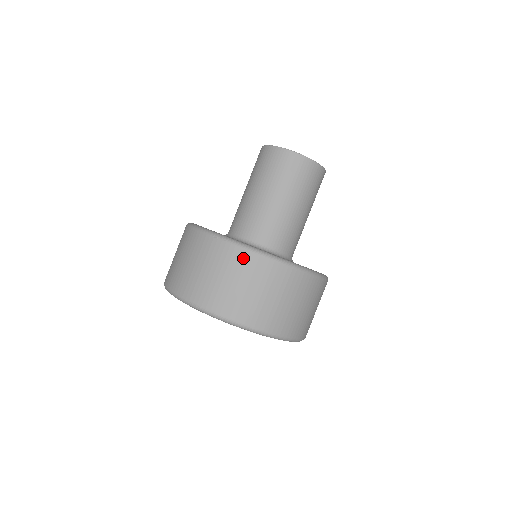
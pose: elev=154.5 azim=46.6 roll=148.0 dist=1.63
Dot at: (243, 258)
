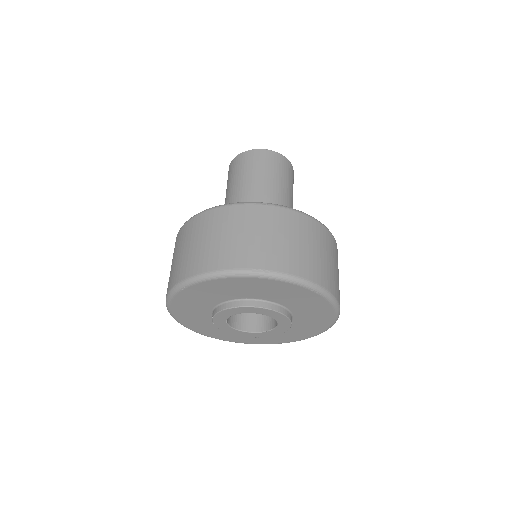
Dot at: (296, 218)
